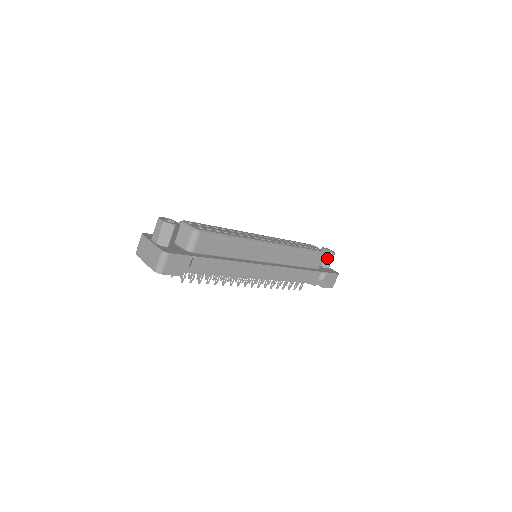
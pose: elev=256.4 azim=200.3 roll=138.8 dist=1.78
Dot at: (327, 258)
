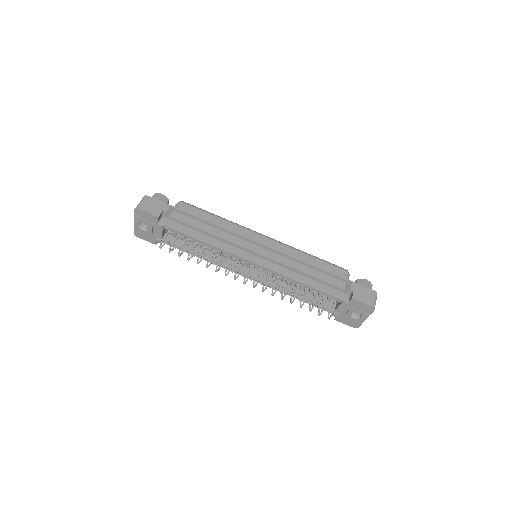
Dot at: occluded
